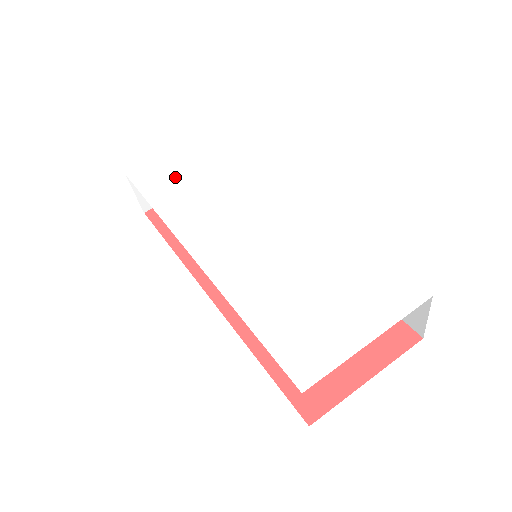
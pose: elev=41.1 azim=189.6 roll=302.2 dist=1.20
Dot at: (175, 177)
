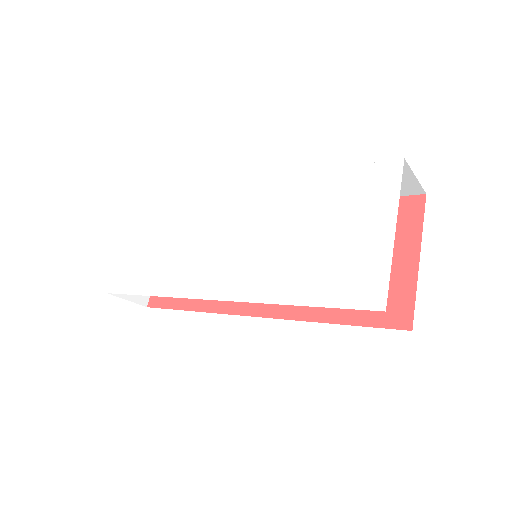
Dot at: (144, 260)
